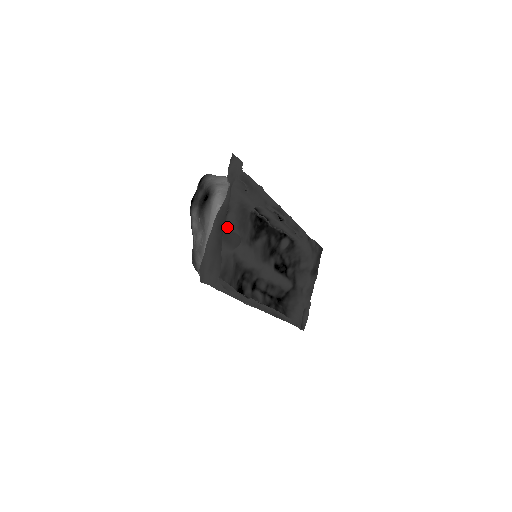
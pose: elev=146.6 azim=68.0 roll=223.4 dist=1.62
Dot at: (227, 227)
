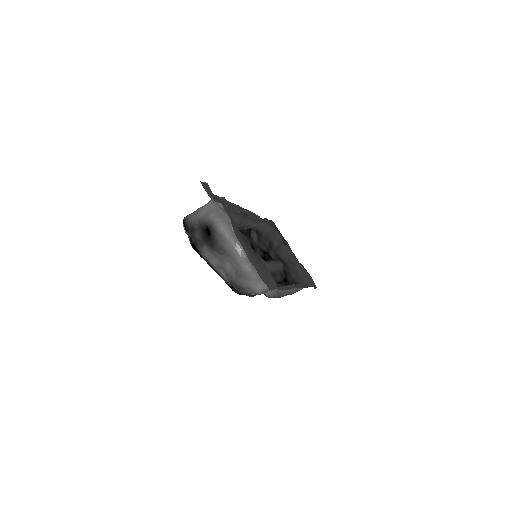
Dot at: occluded
